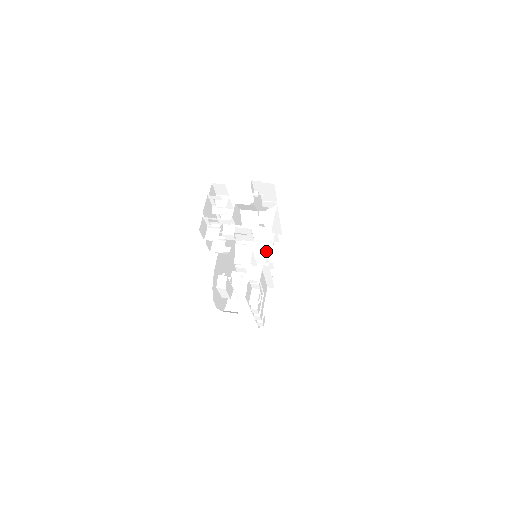
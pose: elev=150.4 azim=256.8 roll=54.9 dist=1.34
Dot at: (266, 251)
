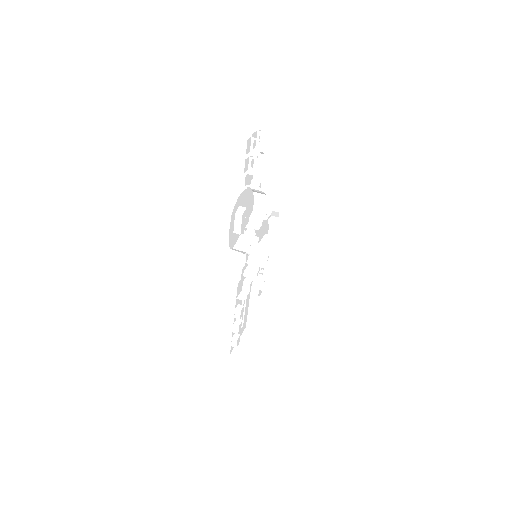
Dot at: (265, 254)
